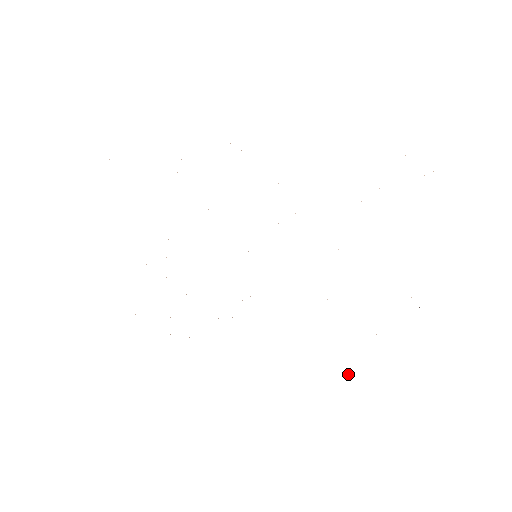
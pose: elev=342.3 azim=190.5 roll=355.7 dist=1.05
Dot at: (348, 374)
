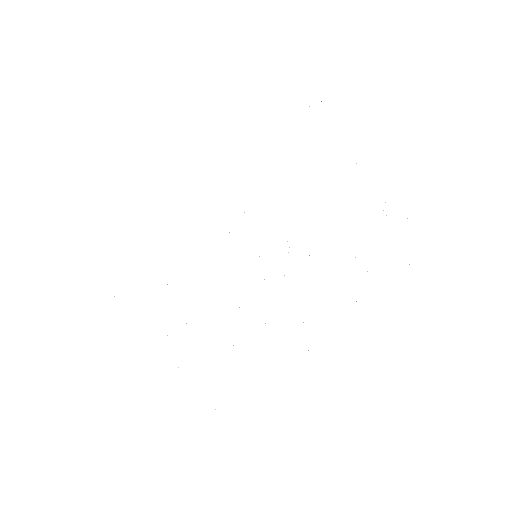
Dot at: occluded
